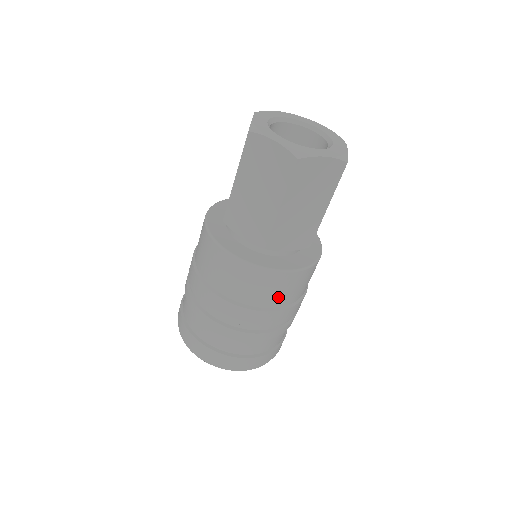
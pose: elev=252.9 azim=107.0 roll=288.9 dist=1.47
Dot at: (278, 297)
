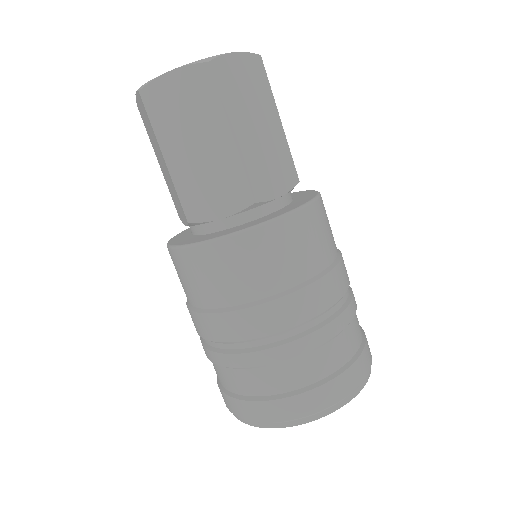
Dot at: (315, 253)
